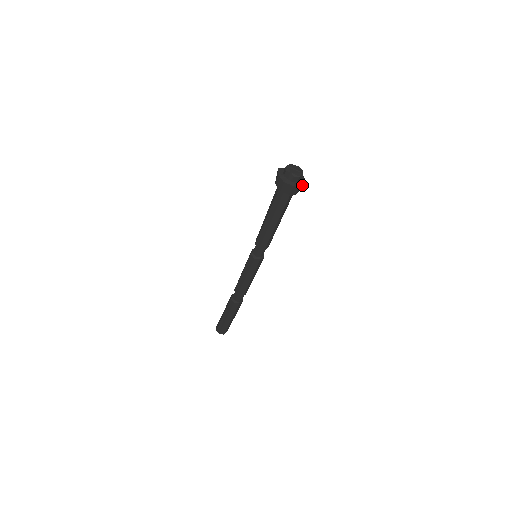
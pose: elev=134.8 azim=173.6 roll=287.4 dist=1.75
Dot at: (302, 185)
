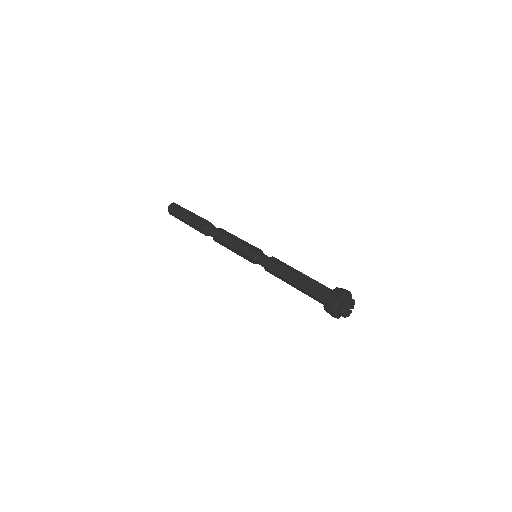
Dot at: occluded
